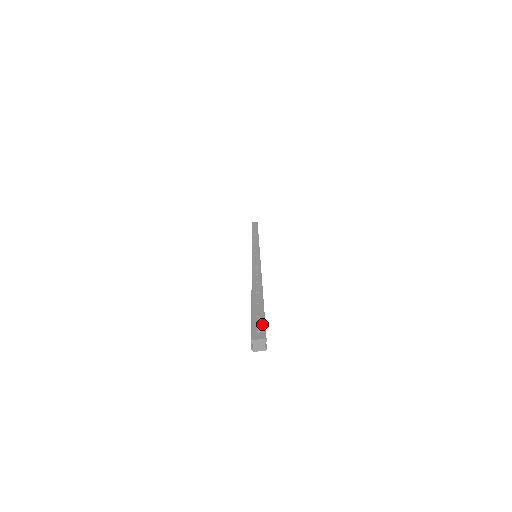
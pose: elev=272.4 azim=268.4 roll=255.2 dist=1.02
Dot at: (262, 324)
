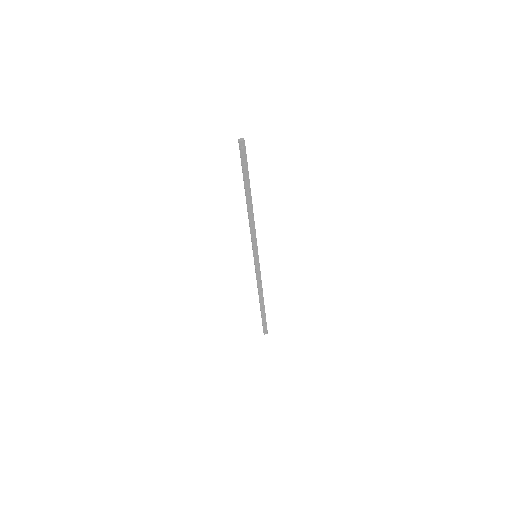
Dot at: (244, 152)
